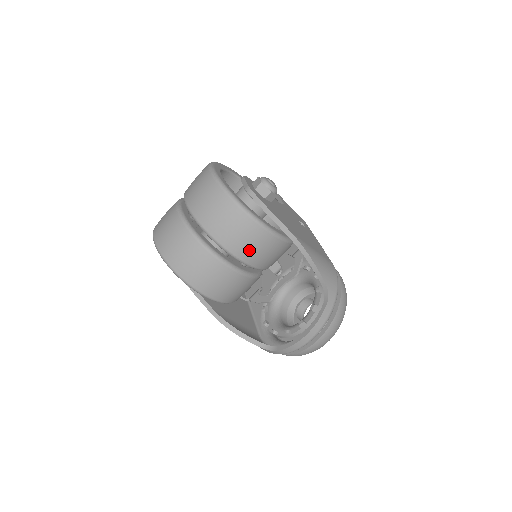
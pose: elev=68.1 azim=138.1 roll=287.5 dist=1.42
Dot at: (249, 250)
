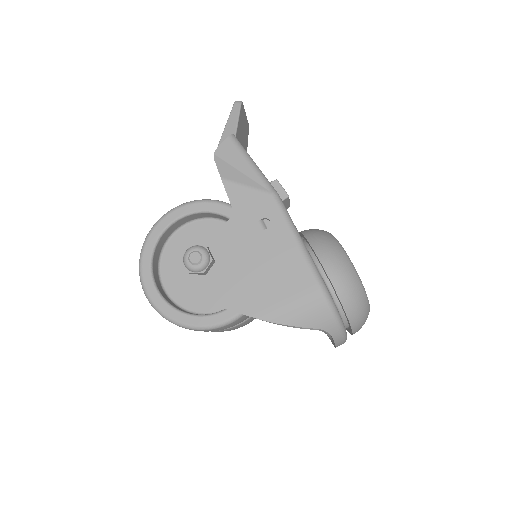
Dot at: occluded
